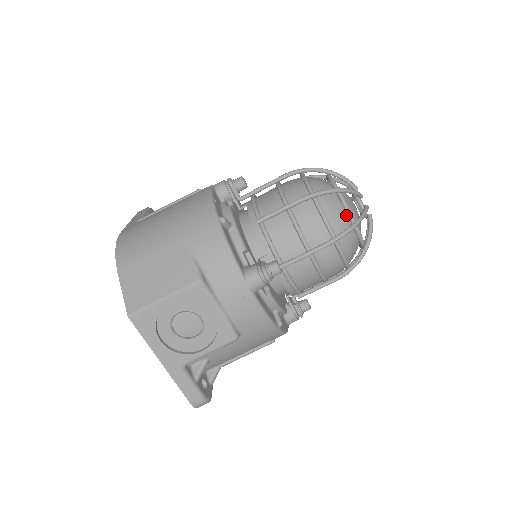
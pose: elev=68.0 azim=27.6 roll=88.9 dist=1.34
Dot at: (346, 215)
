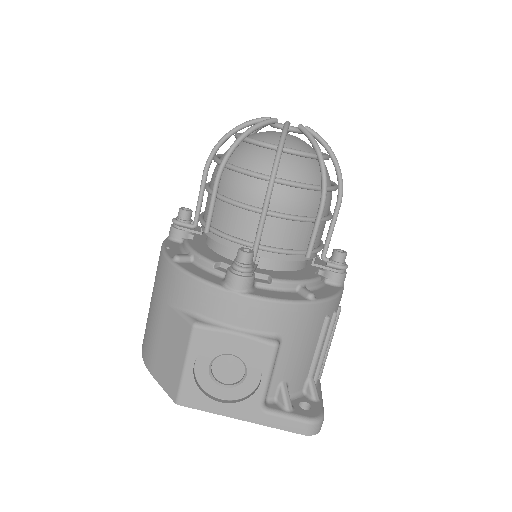
Dot at: (269, 150)
